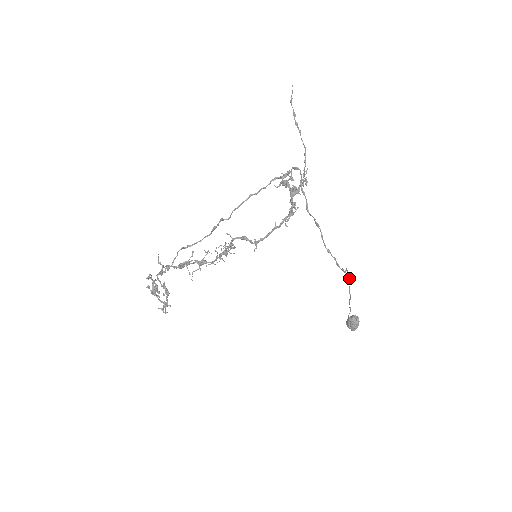
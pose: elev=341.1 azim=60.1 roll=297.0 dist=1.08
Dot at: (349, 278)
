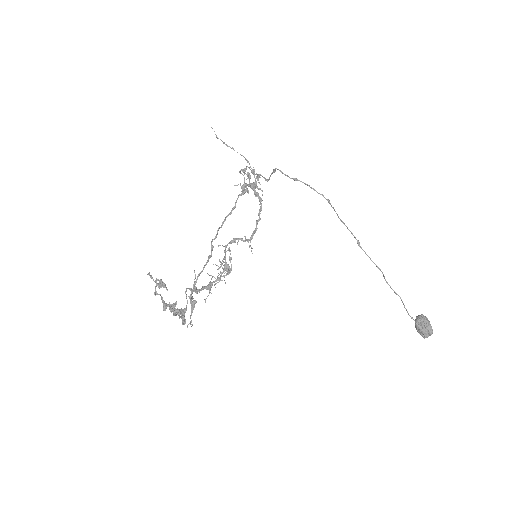
Dot at: occluded
